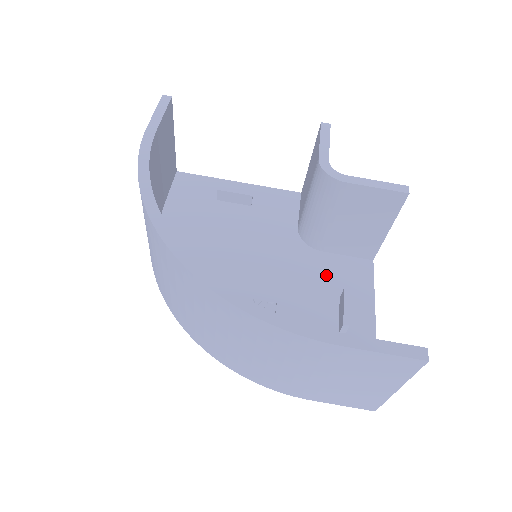
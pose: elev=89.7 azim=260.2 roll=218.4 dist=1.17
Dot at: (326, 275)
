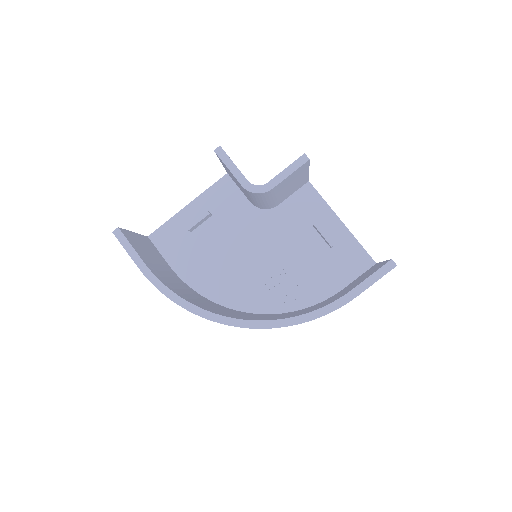
Dot at: (294, 219)
